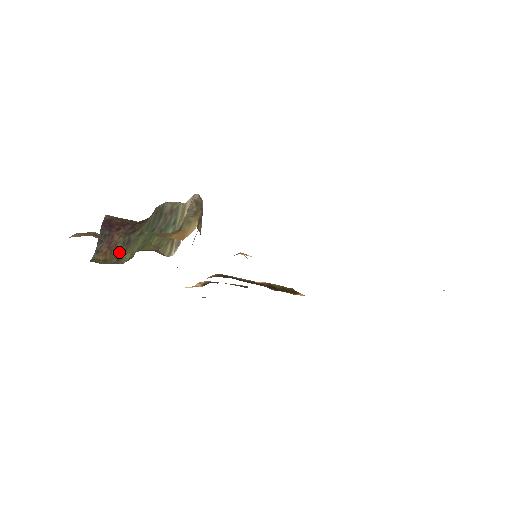
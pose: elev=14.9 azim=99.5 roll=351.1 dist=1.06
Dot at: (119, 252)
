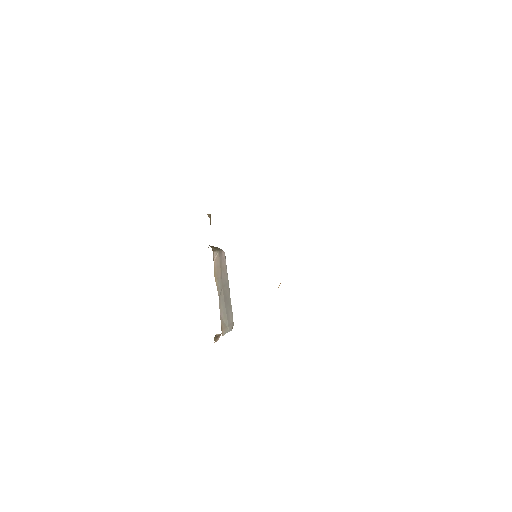
Dot at: occluded
